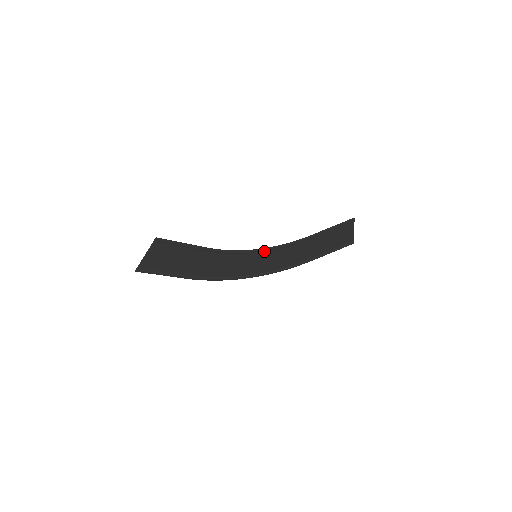
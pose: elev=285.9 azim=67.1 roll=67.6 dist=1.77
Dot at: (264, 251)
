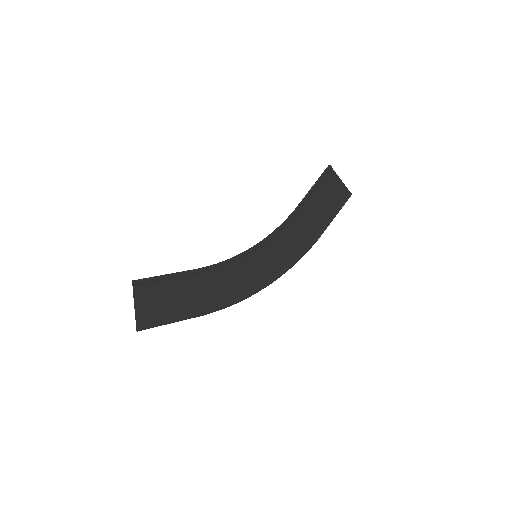
Dot at: (260, 246)
